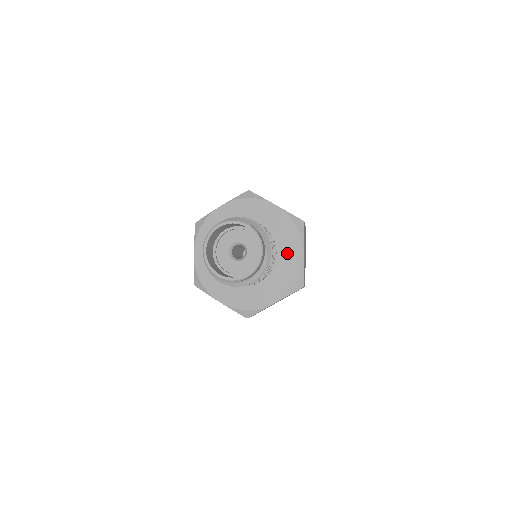
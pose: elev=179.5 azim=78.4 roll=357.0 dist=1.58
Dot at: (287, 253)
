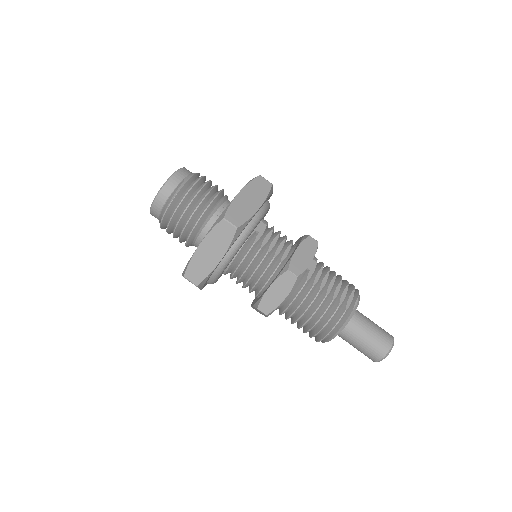
Dot at: occluded
